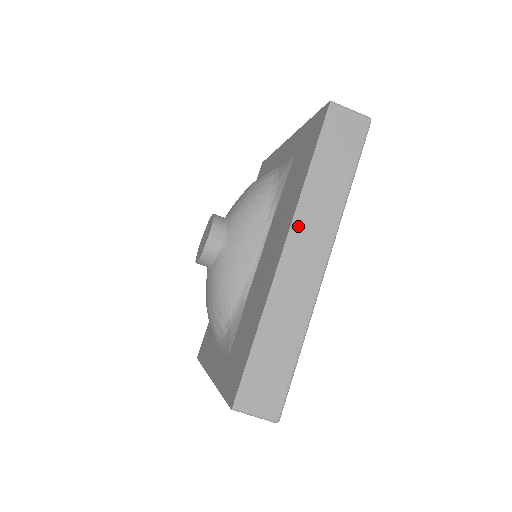
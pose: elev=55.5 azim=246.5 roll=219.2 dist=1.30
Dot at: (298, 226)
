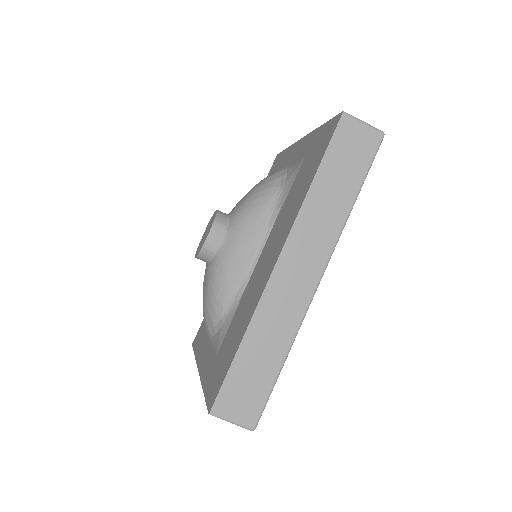
Dot at: (295, 240)
